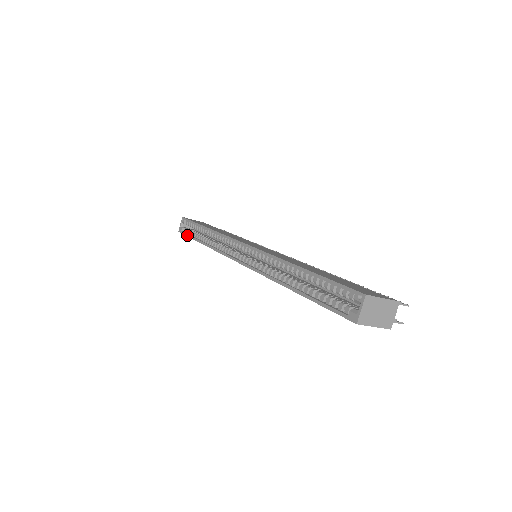
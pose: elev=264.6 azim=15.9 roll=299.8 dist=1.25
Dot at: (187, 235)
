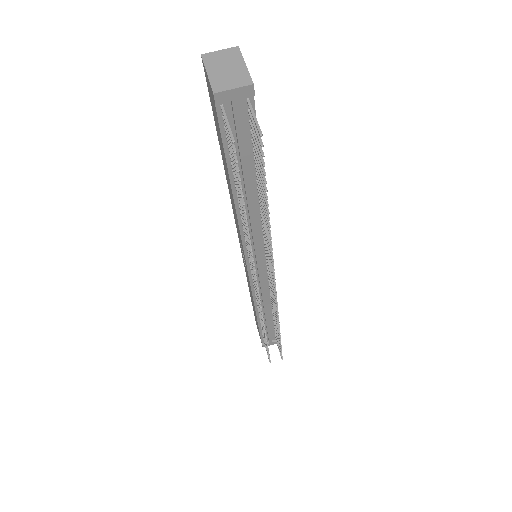
Dot at: occluded
